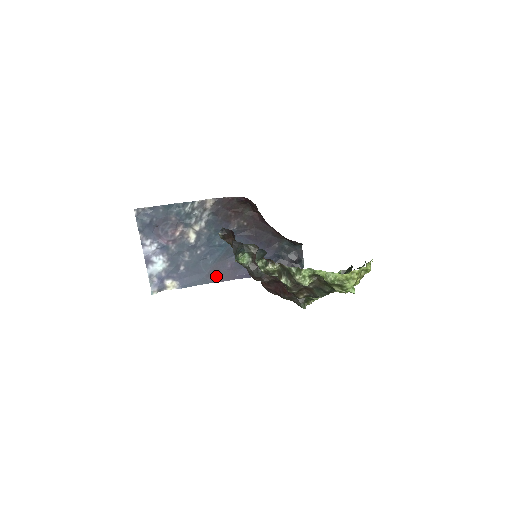
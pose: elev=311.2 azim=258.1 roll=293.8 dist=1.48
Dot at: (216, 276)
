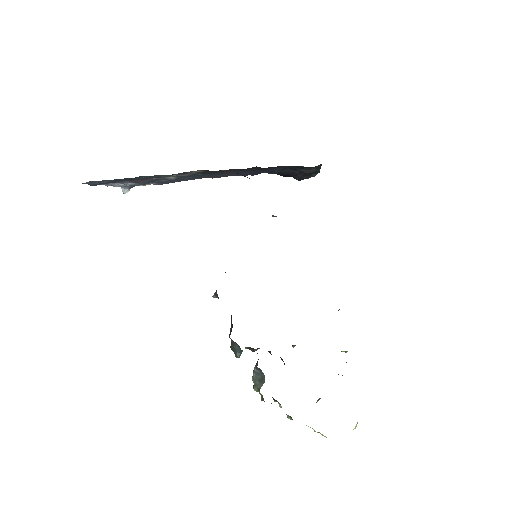
Dot at: occluded
